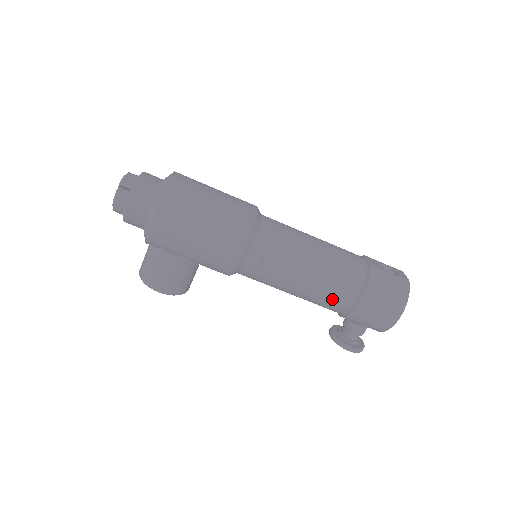
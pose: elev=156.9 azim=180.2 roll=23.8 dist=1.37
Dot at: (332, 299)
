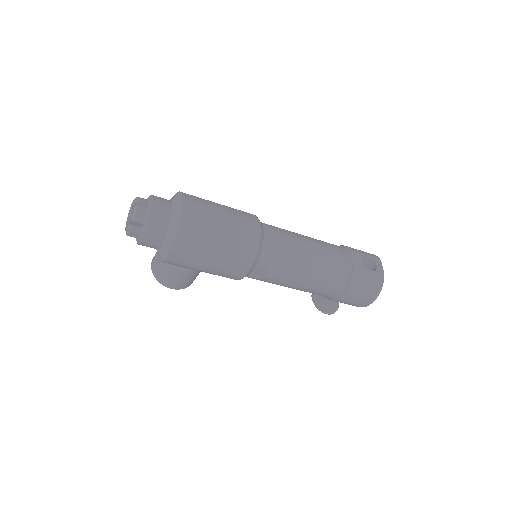
Dot at: (319, 293)
